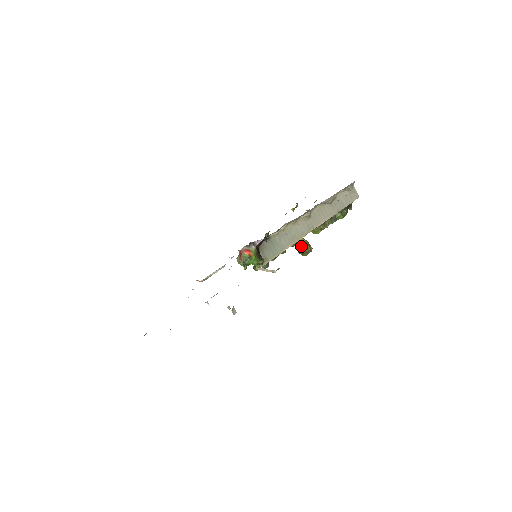
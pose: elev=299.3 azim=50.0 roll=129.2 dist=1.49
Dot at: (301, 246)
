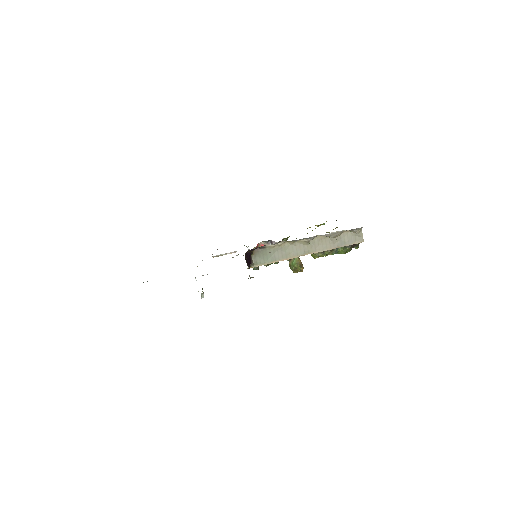
Dot at: (293, 264)
